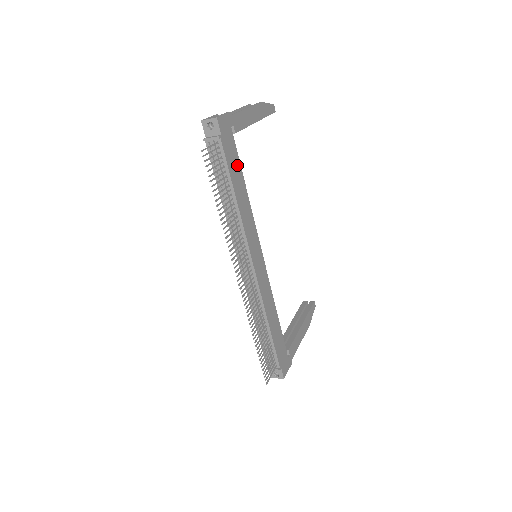
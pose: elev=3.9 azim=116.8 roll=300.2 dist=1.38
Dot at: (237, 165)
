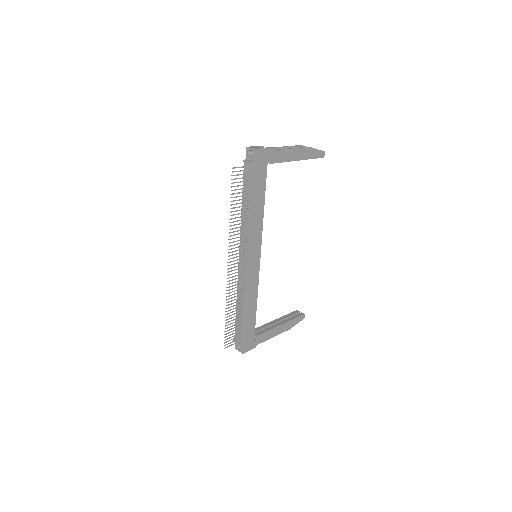
Dot at: (262, 186)
